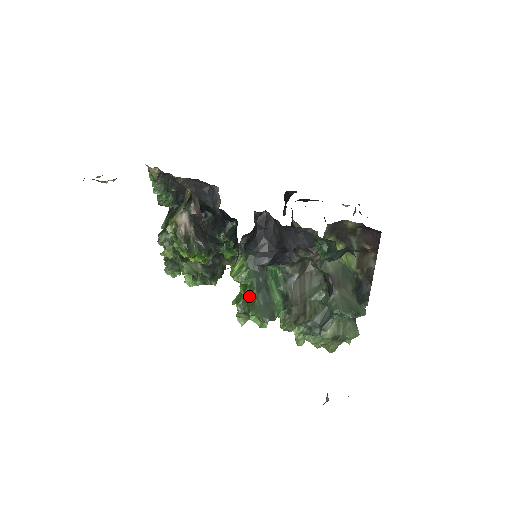
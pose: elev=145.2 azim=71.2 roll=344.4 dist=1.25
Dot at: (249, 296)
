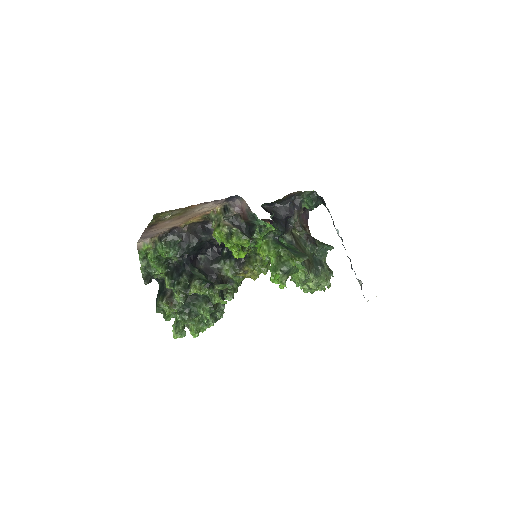
Dot at: (285, 256)
